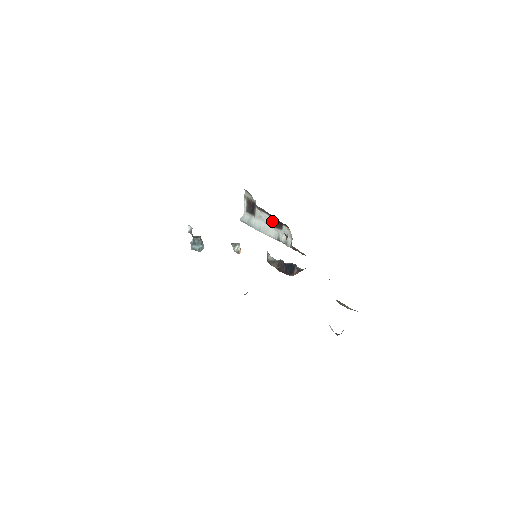
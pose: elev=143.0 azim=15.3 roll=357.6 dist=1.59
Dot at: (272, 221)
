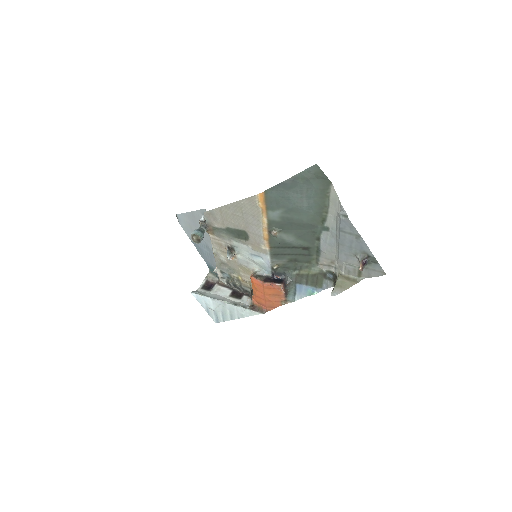
Dot at: (231, 293)
